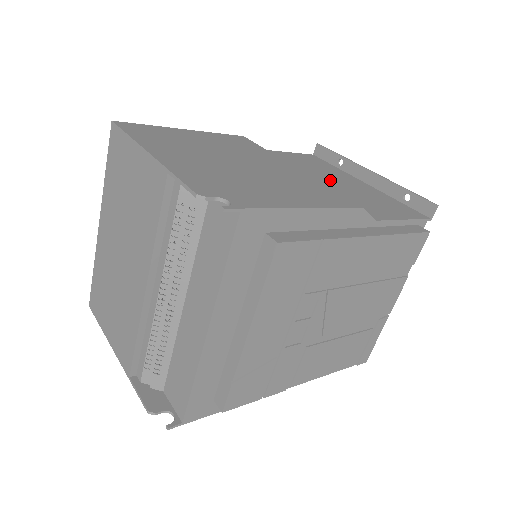
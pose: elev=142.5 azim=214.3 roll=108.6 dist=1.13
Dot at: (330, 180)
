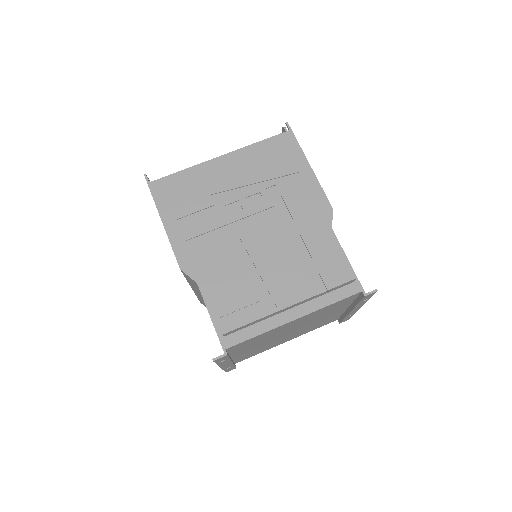
Dot at: occluded
